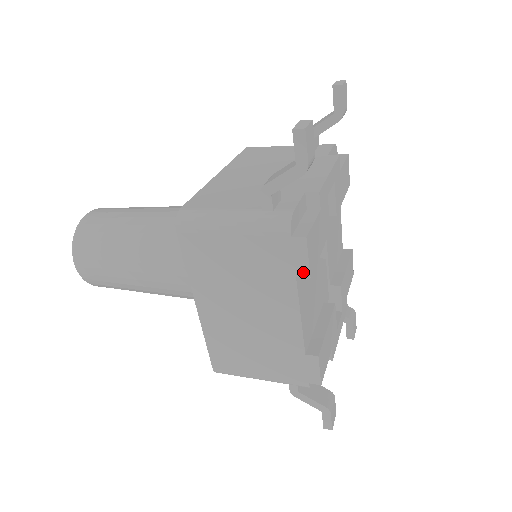
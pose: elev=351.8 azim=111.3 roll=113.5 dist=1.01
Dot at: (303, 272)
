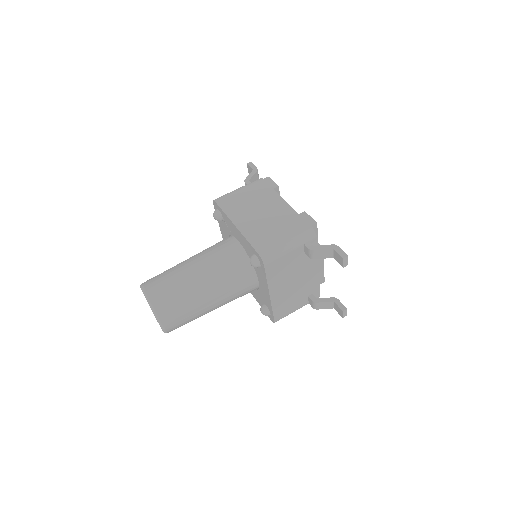
Dot at: occluded
